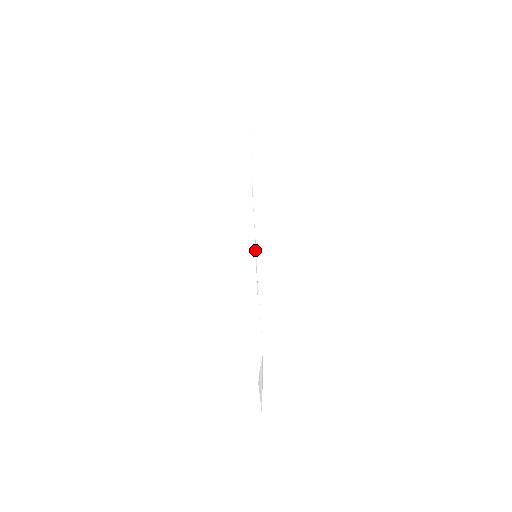
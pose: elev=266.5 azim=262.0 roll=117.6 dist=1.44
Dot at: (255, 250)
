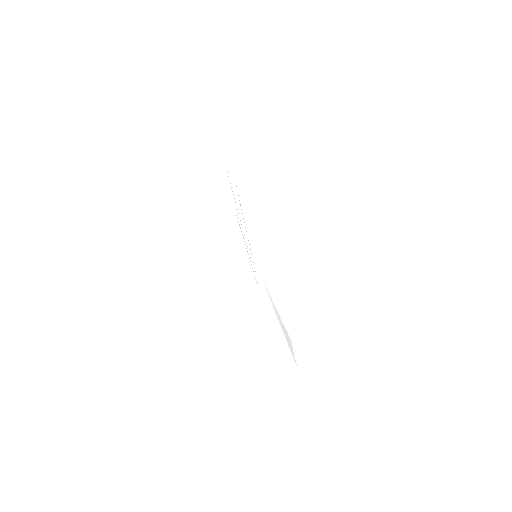
Dot at: (246, 248)
